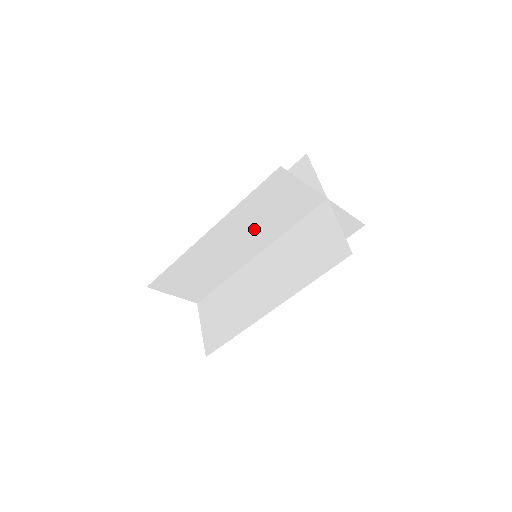
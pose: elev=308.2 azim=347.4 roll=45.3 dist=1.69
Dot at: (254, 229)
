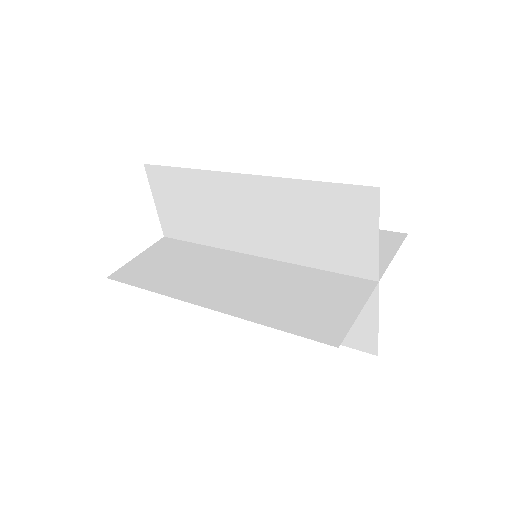
Dot at: (284, 225)
